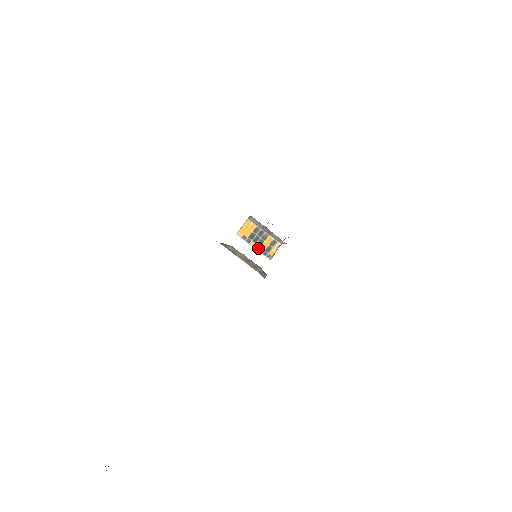
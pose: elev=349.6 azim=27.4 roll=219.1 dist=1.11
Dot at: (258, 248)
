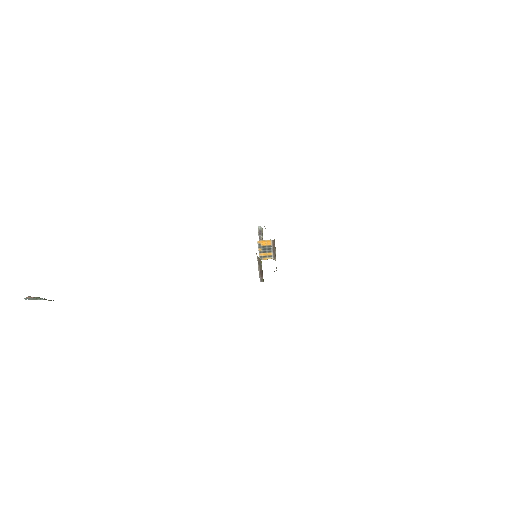
Dot at: (260, 253)
